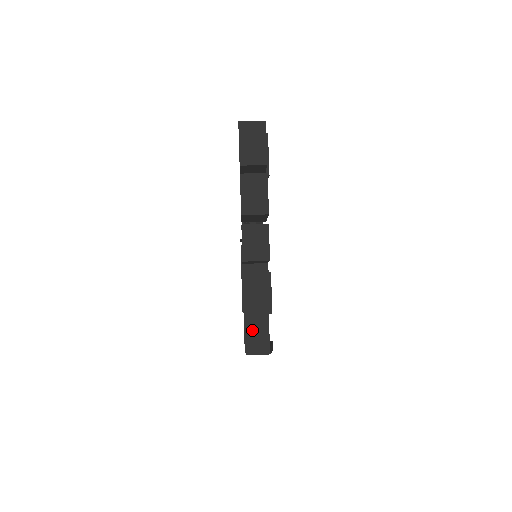
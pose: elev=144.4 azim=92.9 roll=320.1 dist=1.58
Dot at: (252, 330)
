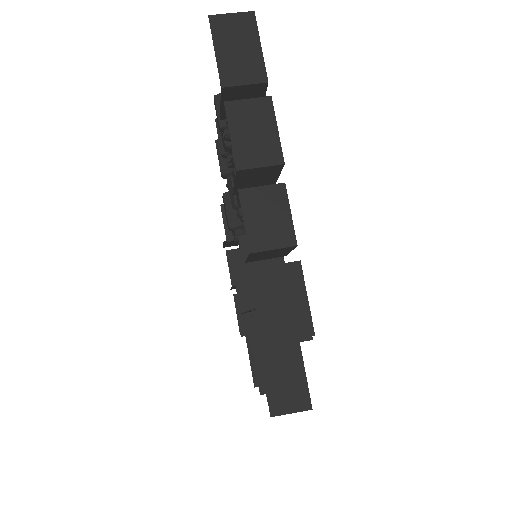
Dot at: (276, 373)
